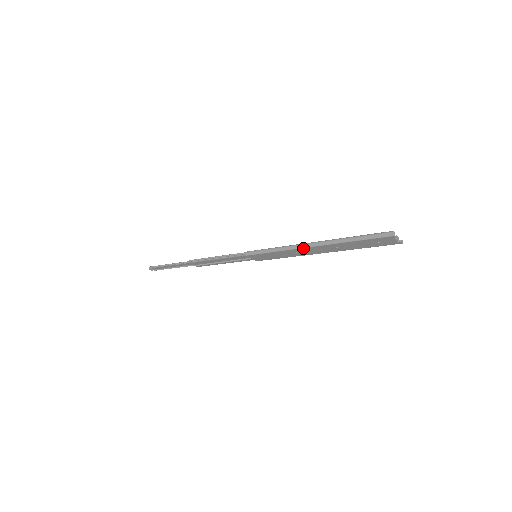
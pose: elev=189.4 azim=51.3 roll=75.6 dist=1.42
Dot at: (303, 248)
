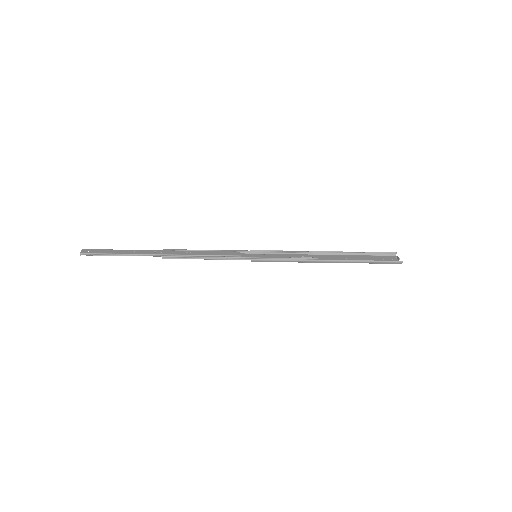
Dot at: (318, 262)
